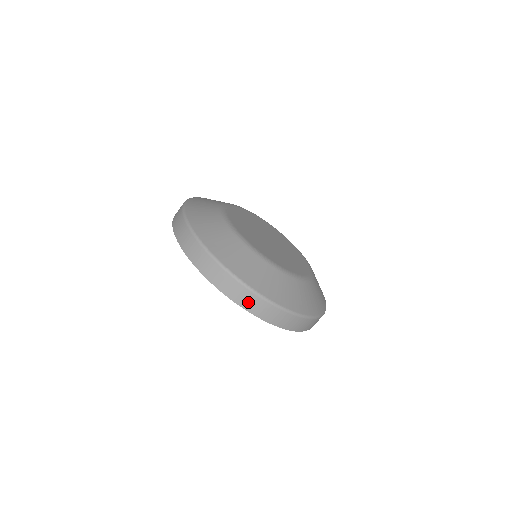
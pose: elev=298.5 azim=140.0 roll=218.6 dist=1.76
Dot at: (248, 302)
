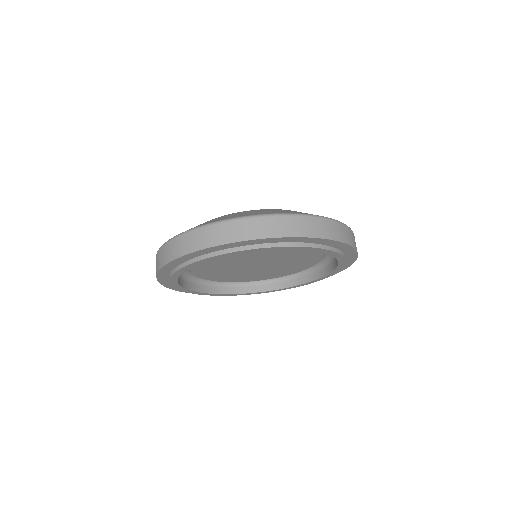
Dot at: (333, 232)
